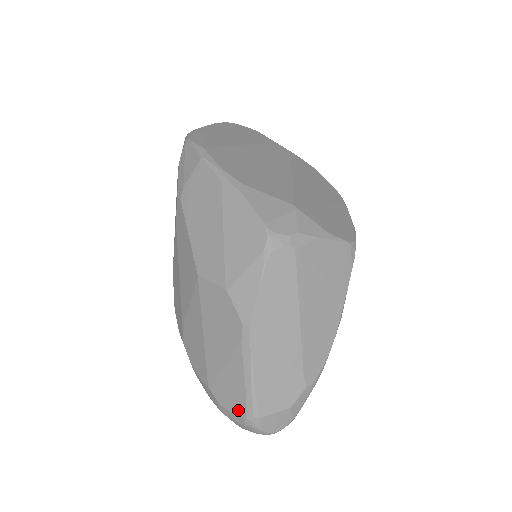
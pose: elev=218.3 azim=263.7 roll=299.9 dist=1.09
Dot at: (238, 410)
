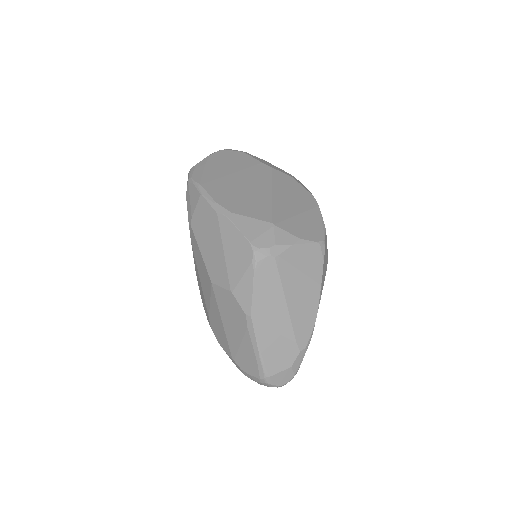
Dot at: (254, 373)
